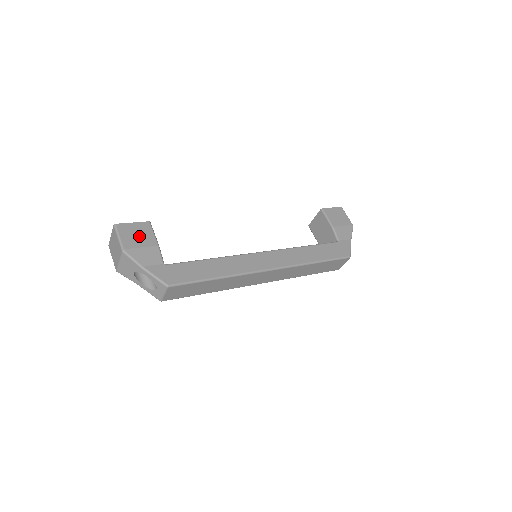
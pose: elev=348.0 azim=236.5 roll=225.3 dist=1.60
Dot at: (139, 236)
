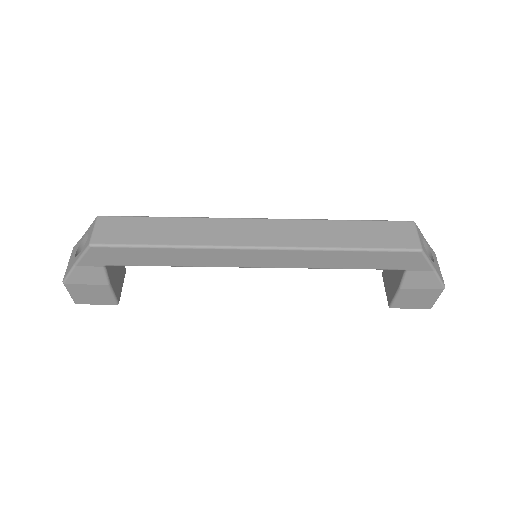
Dot at: occluded
